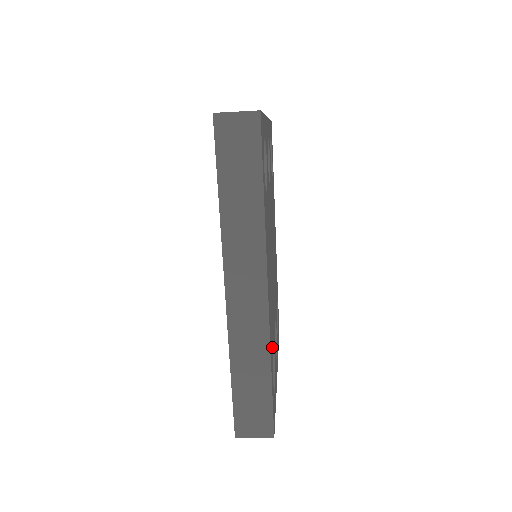
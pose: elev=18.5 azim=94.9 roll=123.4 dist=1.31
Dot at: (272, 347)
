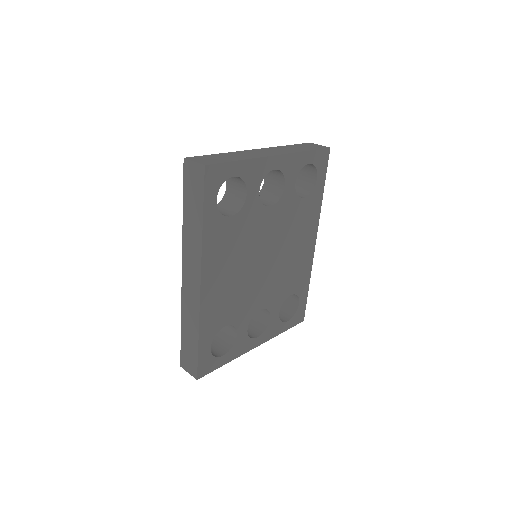
Dot at: (218, 323)
